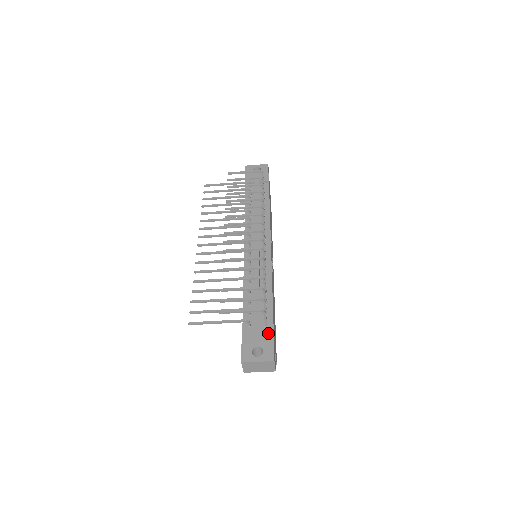
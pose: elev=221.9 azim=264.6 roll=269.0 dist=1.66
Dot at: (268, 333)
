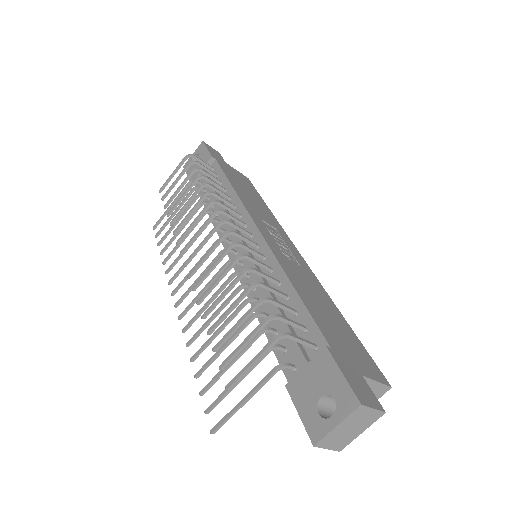
Dot at: (323, 360)
